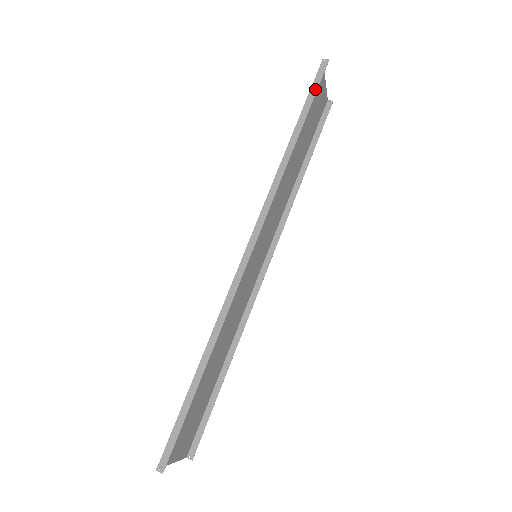
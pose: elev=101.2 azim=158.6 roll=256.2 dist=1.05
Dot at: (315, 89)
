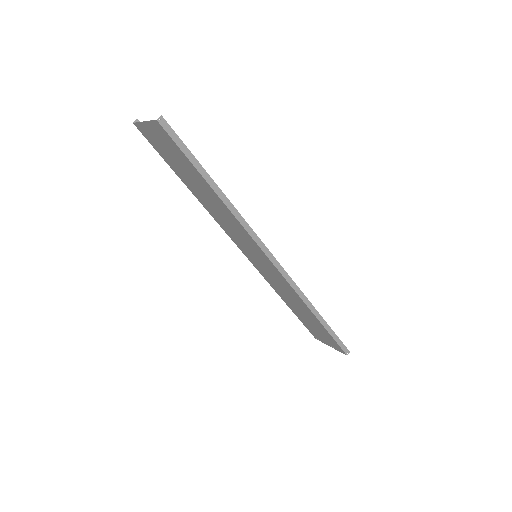
Dot at: (183, 146)
